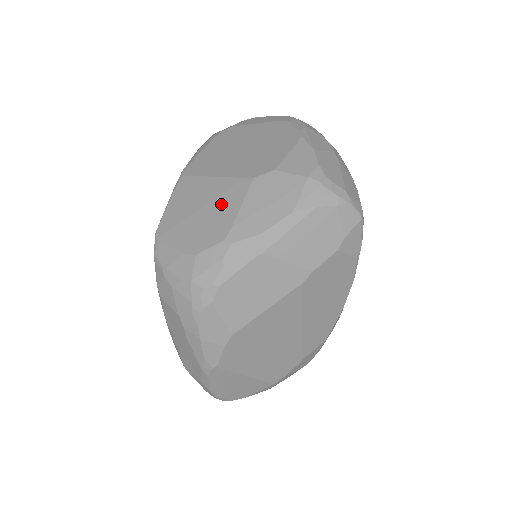
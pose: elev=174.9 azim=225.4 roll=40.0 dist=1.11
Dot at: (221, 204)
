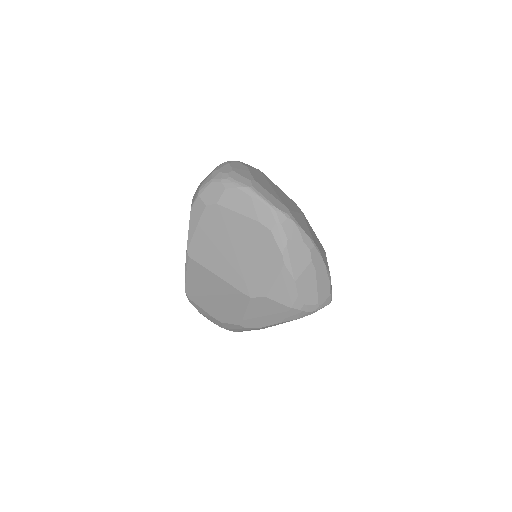
Dot at: (230, 302)
